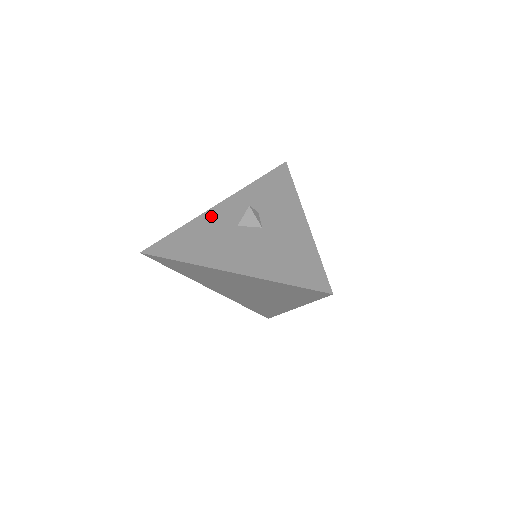
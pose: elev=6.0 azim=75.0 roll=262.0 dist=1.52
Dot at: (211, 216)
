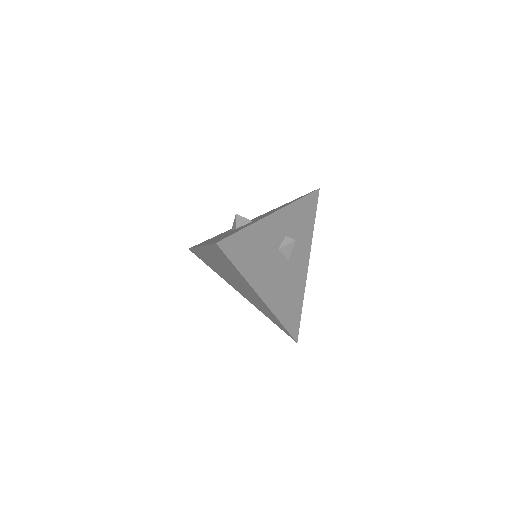
Dot at: (268, 226)
